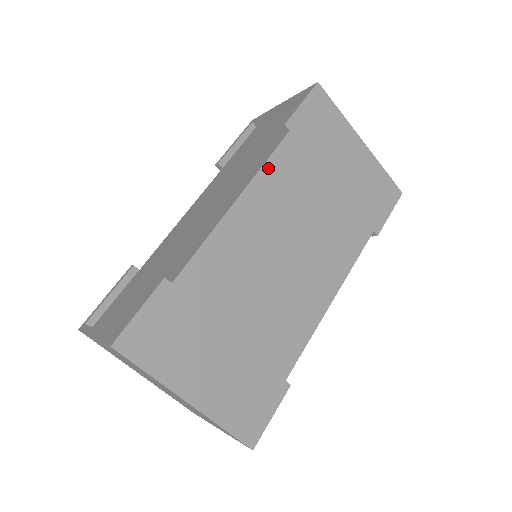
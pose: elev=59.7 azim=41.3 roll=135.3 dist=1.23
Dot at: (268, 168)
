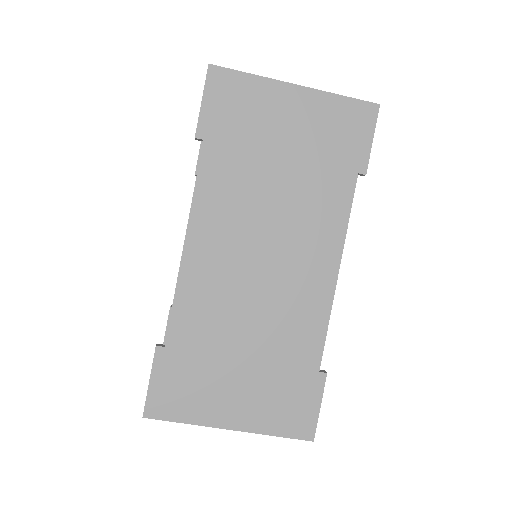
Dot at: (200, 193)
